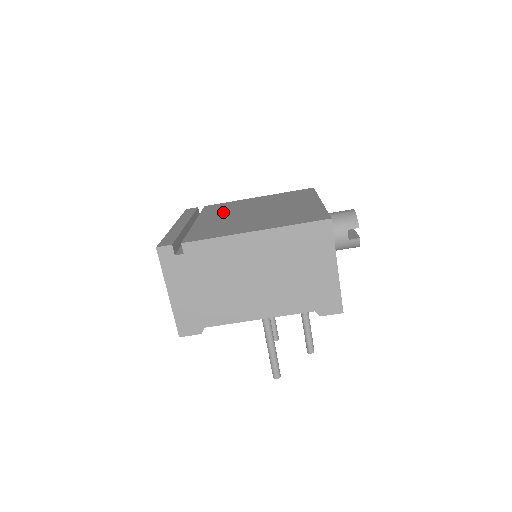
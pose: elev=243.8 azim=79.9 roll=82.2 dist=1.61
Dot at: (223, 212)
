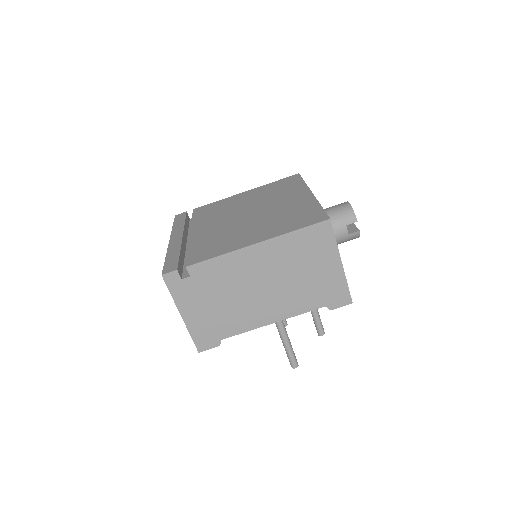
Dot at: (215, 217)
